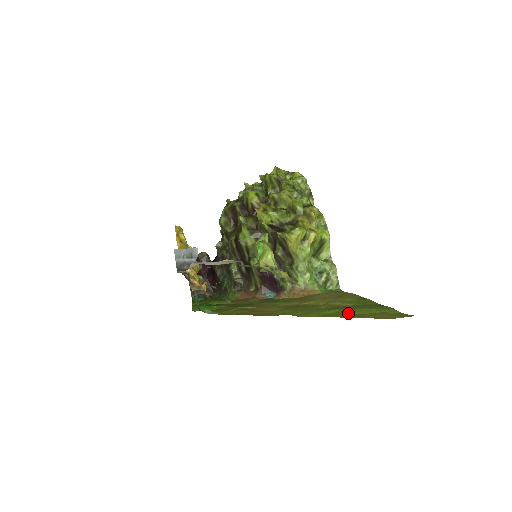
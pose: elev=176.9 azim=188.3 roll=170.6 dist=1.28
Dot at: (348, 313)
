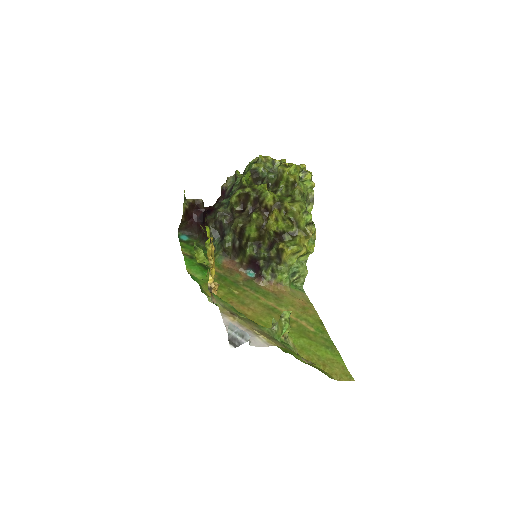
Dot at: (313, 352)
